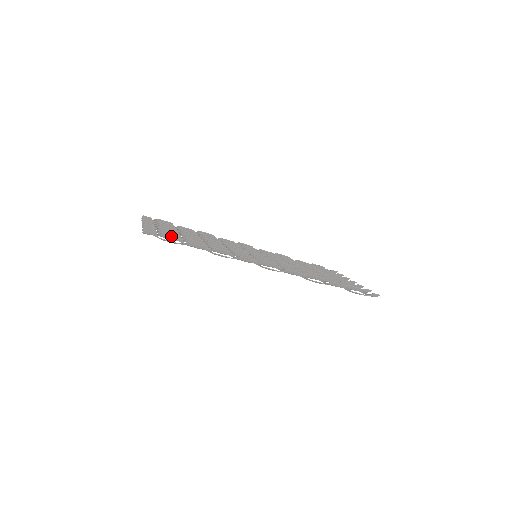
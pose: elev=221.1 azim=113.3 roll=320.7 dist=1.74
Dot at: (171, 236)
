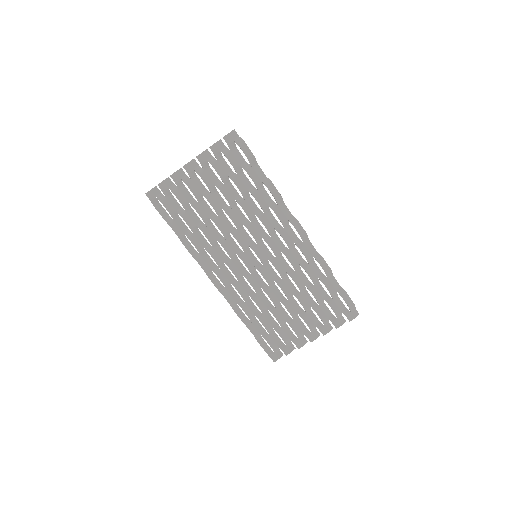
Dot at: (241, 156)
